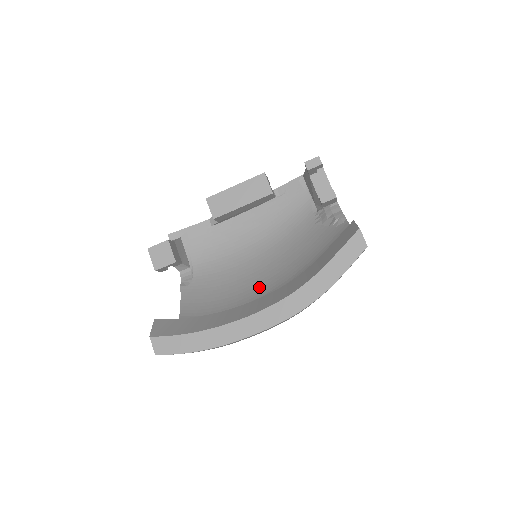
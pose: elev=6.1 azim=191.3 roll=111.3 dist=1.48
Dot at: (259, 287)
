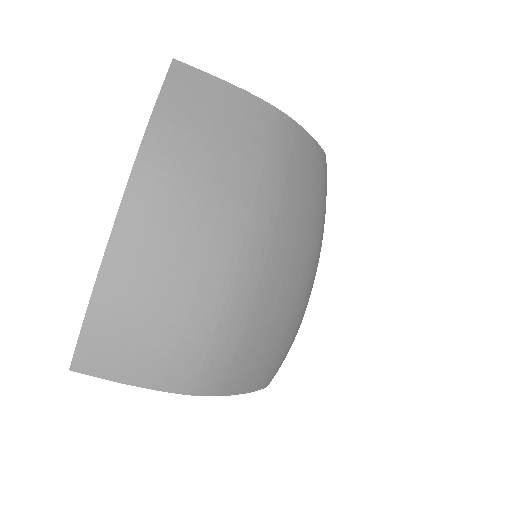
Dot at: occluded
